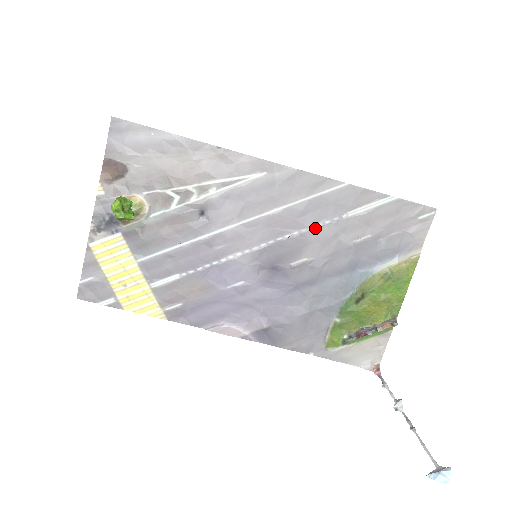
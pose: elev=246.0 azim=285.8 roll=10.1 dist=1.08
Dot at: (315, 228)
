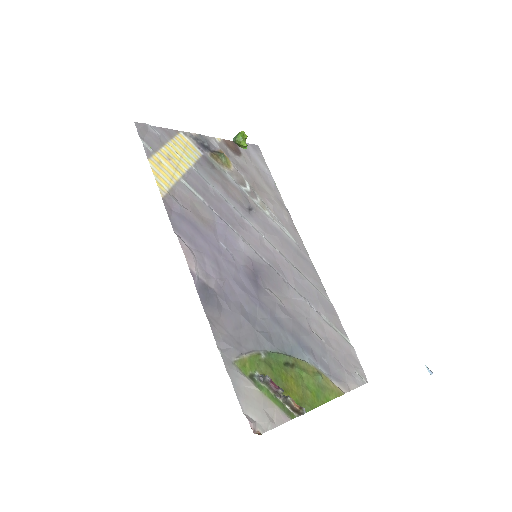
Dot at: (299, 294)
